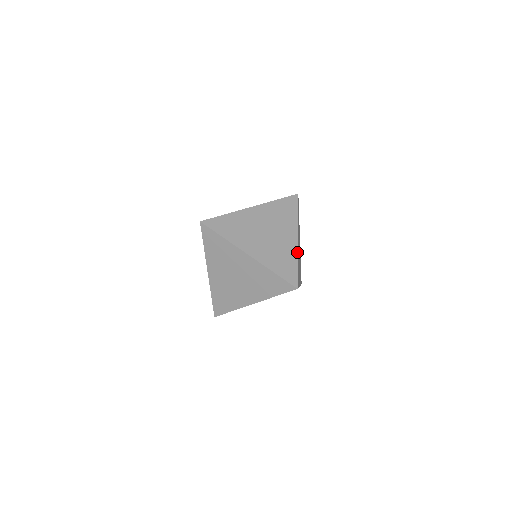
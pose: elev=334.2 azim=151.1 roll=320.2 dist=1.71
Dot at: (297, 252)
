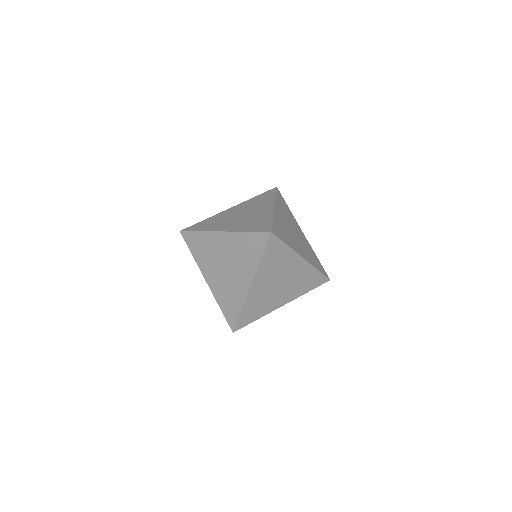
Dot at: (244, 300)
